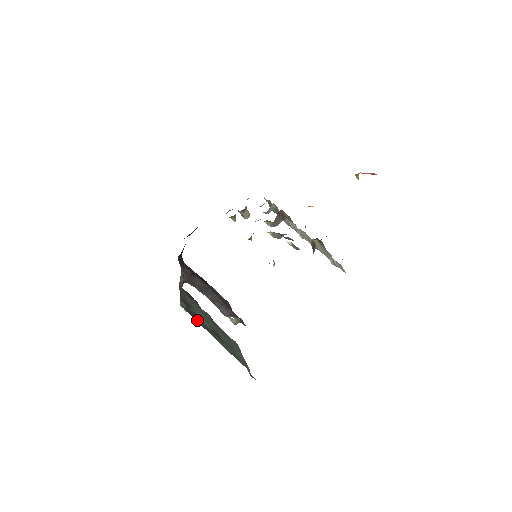
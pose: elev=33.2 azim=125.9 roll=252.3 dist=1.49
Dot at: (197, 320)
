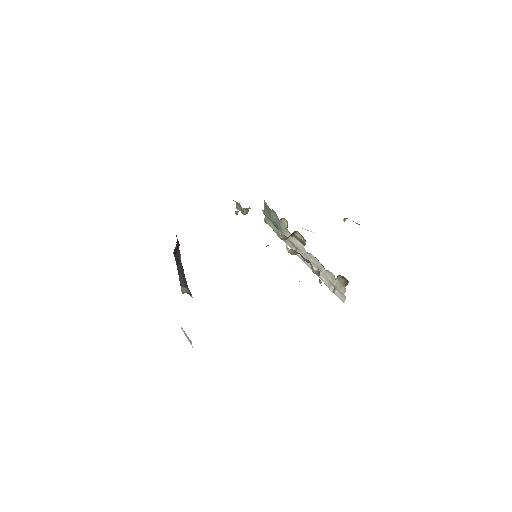
Dot at: occluded
